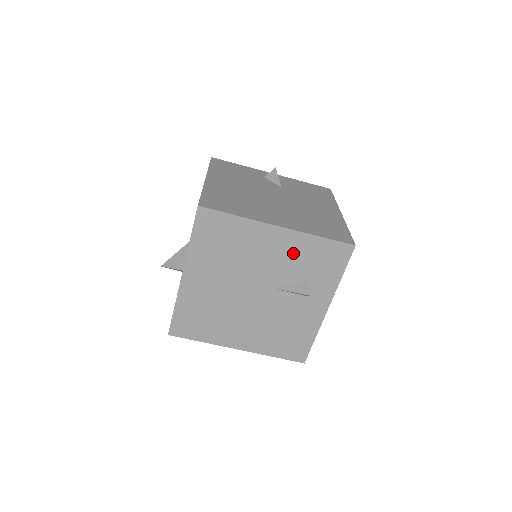
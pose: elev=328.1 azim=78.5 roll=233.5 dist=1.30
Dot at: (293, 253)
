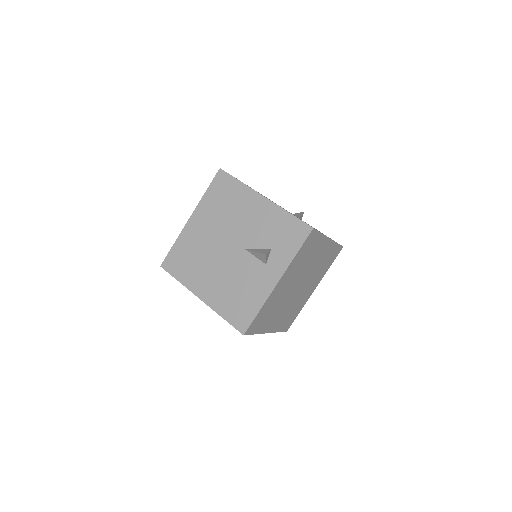
Dot at: (267, 221)
